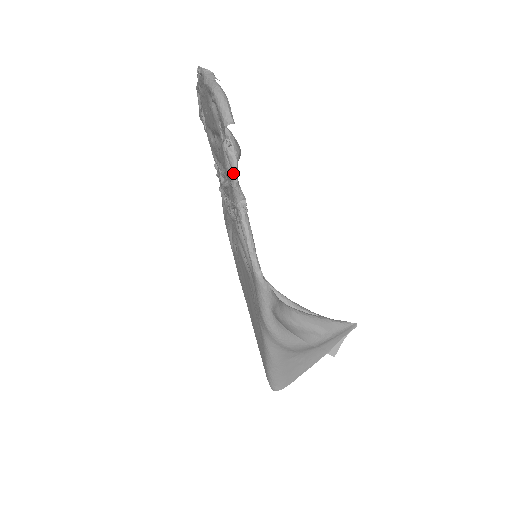
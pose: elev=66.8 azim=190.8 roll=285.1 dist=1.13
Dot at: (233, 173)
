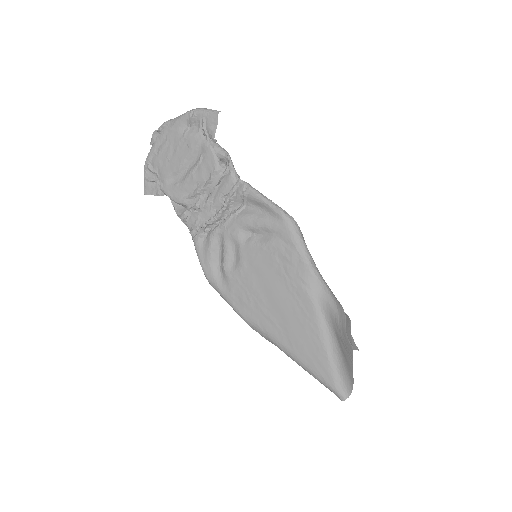
Dot at: (228, 155)
